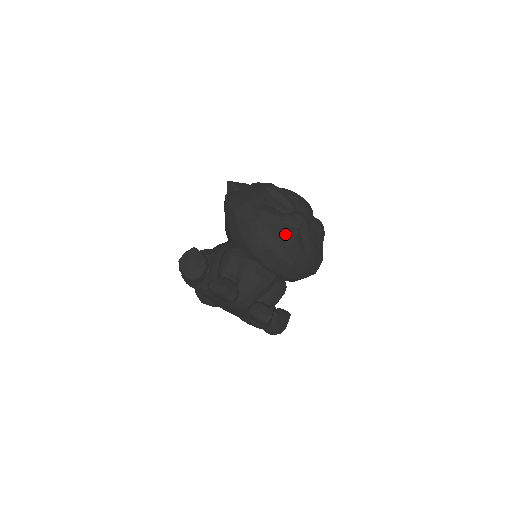
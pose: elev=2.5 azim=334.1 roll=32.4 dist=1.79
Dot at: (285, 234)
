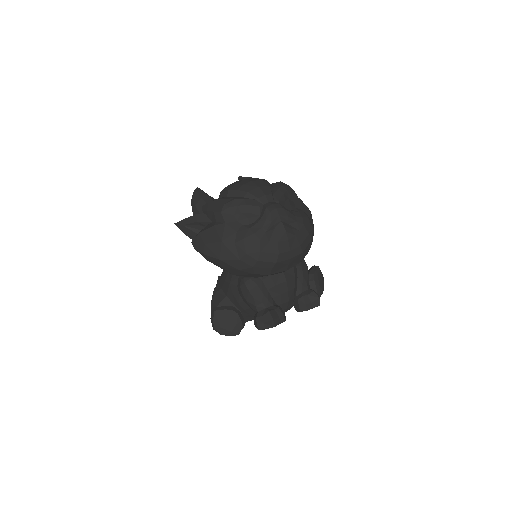
Dot at: (277, 240)
